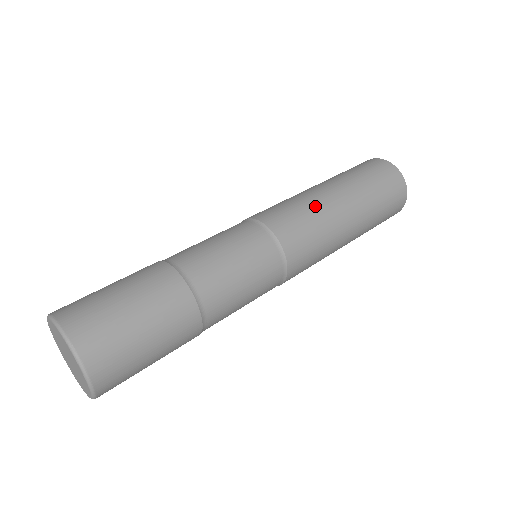
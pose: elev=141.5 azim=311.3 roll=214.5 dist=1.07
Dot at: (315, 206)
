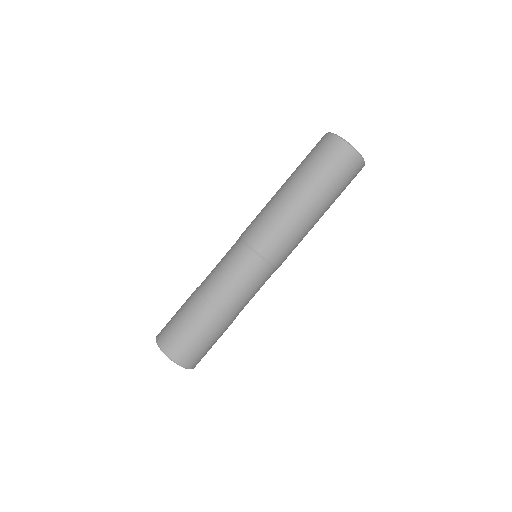
Dot at: (284, 217)
